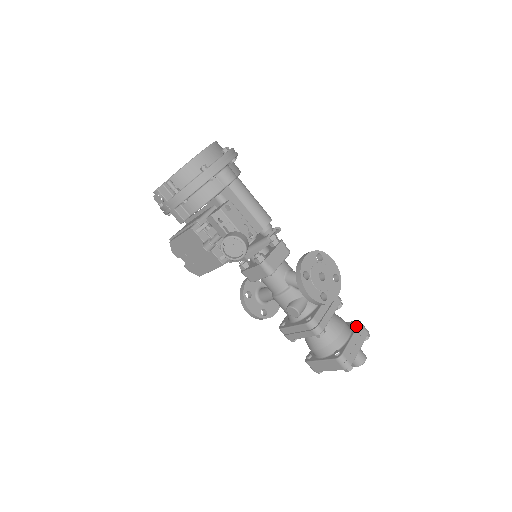
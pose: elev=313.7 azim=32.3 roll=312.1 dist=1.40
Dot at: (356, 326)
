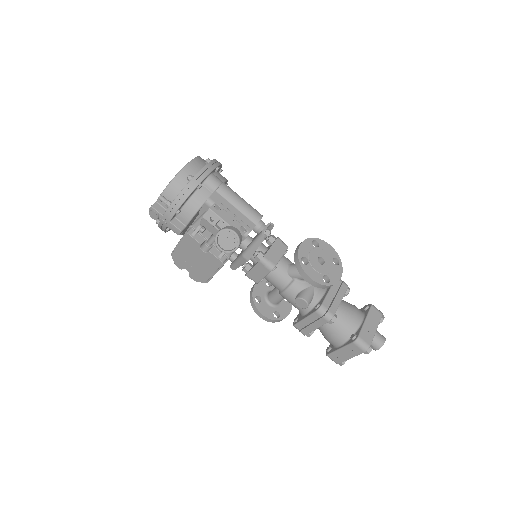
Dot at: (368, 309)
